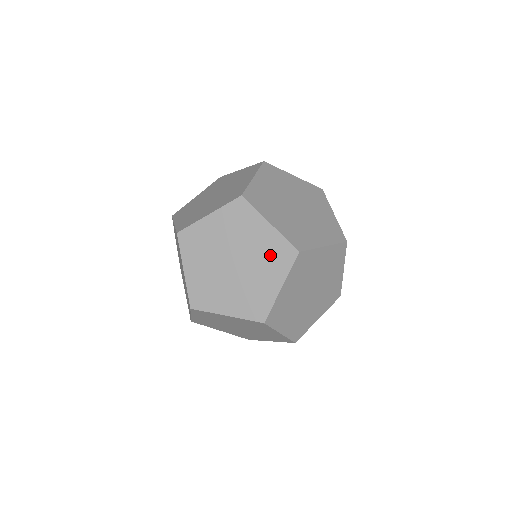
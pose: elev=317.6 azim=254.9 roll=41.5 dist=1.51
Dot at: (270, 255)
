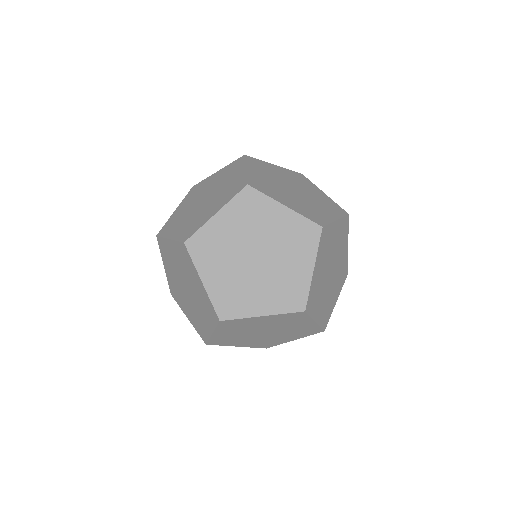
Dot at: (204, 305)
